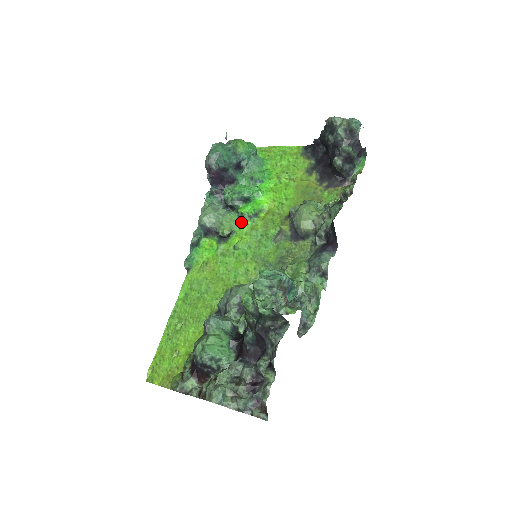
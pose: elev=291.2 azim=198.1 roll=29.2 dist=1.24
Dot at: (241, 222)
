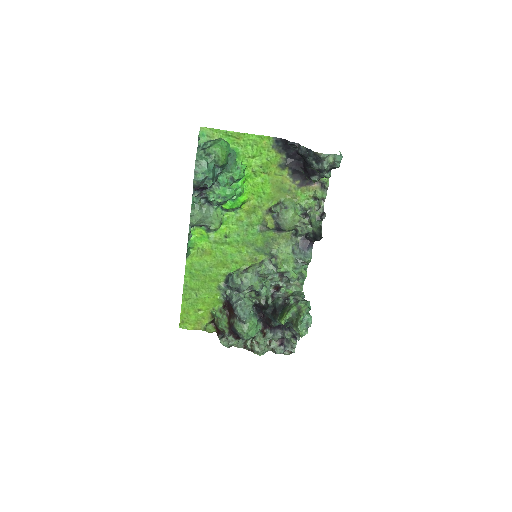
Dot at: (225, 214)
